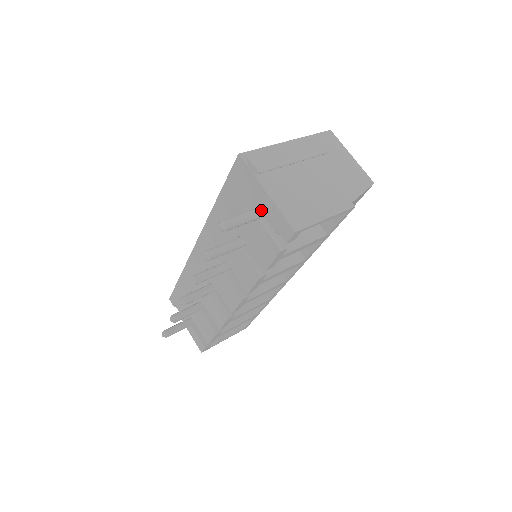
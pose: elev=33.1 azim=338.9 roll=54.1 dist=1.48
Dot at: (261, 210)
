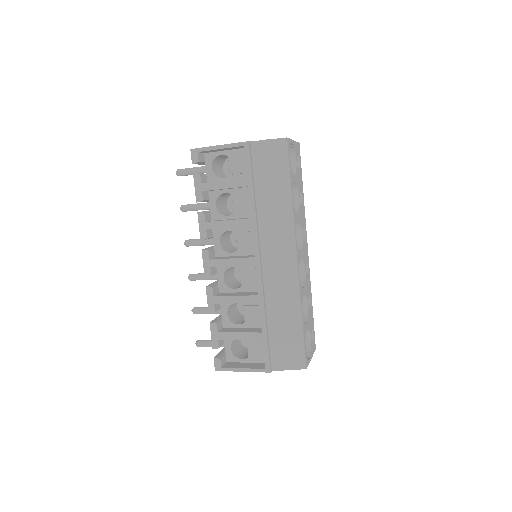
Dot at: (204, 166)
